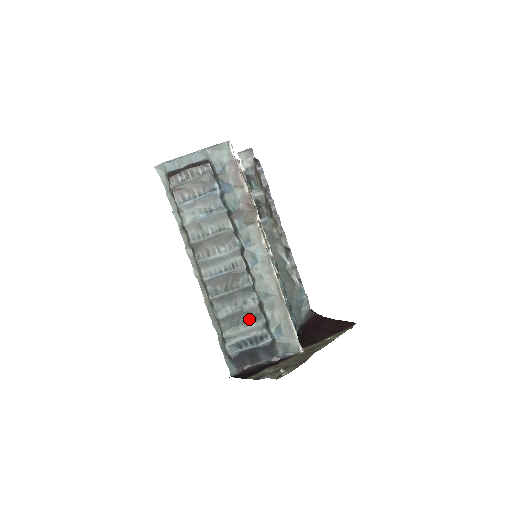
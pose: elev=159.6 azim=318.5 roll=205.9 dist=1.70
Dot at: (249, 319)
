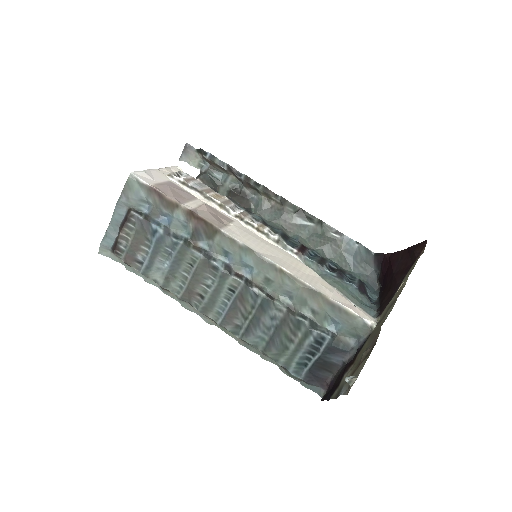
Dot at: (290, 332)
